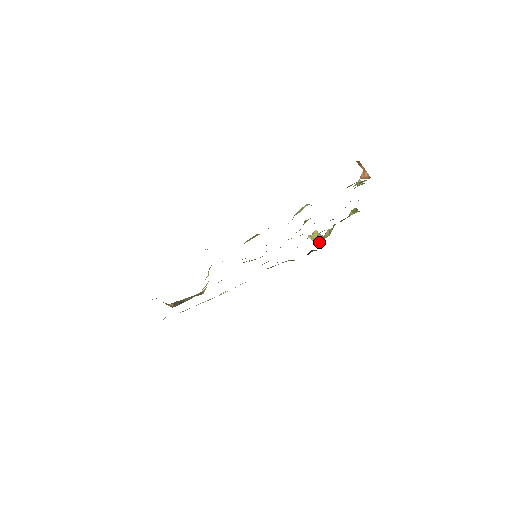
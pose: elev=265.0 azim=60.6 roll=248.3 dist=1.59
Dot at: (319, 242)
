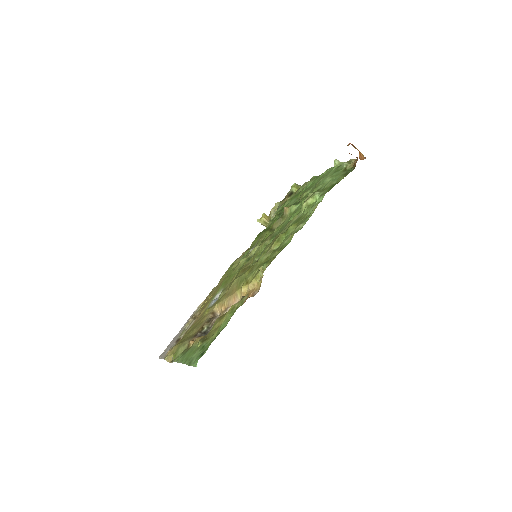
Dot at: occluded
